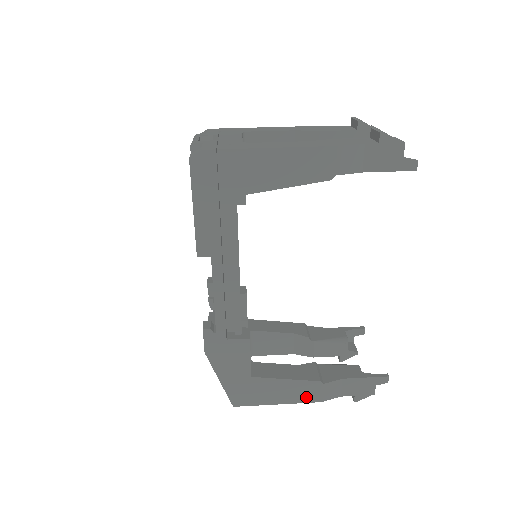
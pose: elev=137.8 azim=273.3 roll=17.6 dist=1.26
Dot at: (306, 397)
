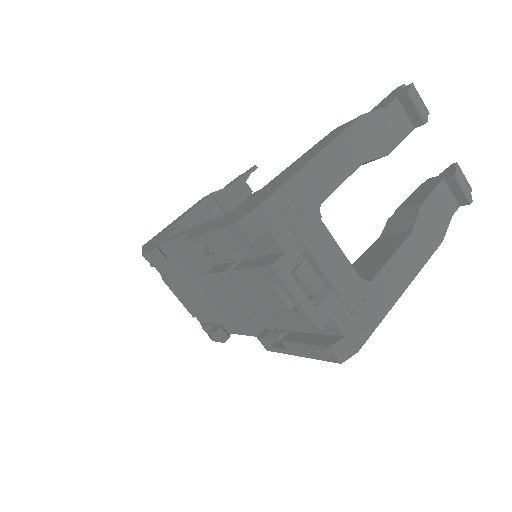
Dot at: occluded
